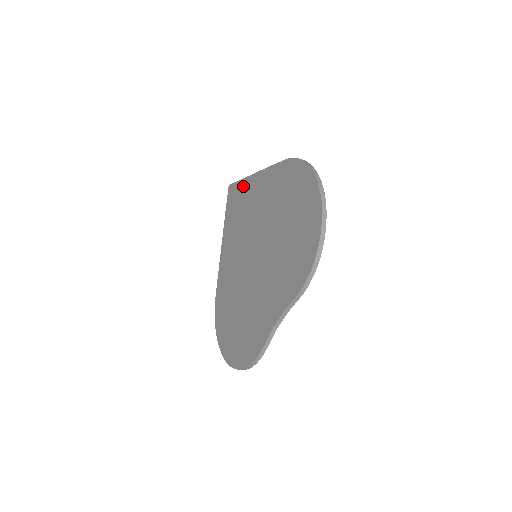
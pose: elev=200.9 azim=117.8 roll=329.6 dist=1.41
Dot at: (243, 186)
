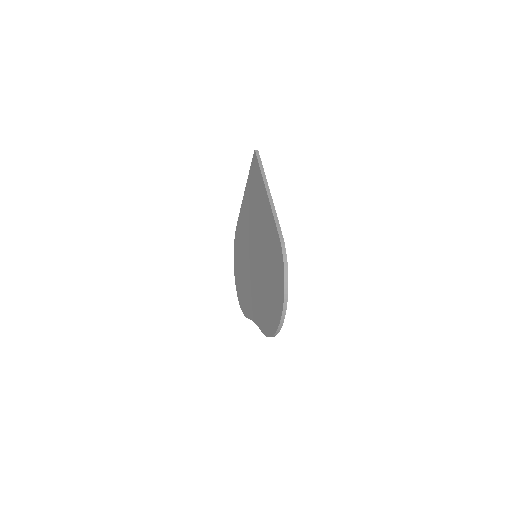
Dot at: (260, 181)
